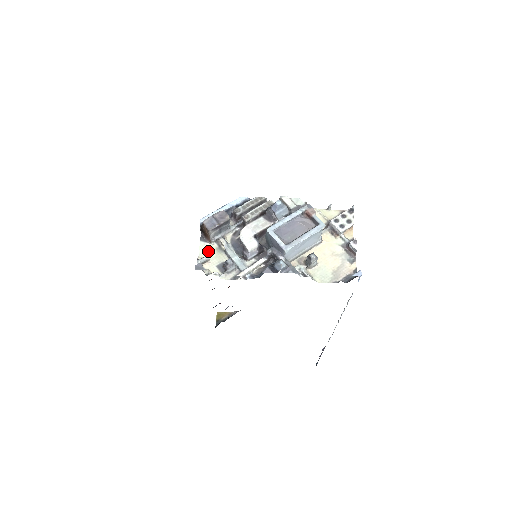
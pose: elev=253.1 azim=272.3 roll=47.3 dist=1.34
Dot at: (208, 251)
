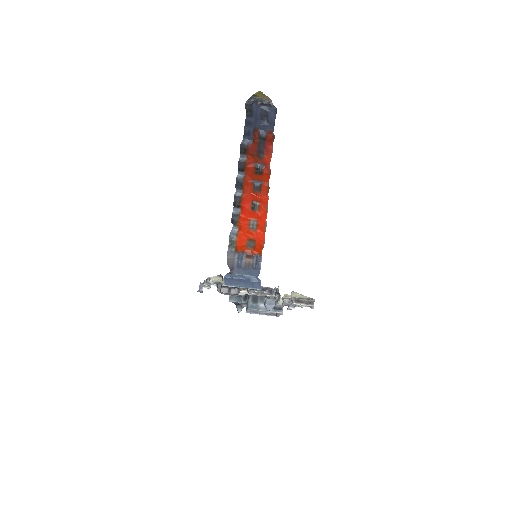
Dot at: (217, 278)
